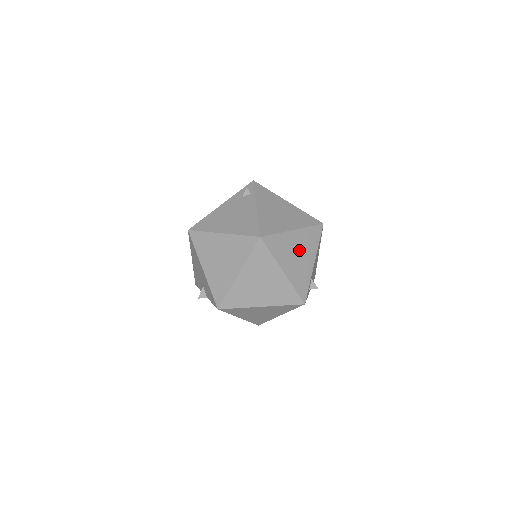
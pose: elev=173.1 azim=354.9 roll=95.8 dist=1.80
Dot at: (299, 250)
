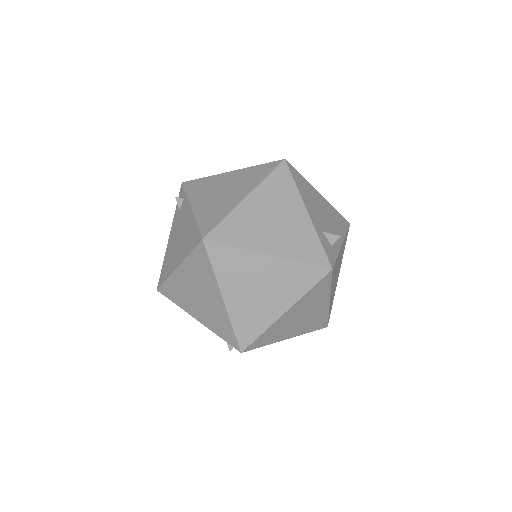
Dot at: (272, 214)
